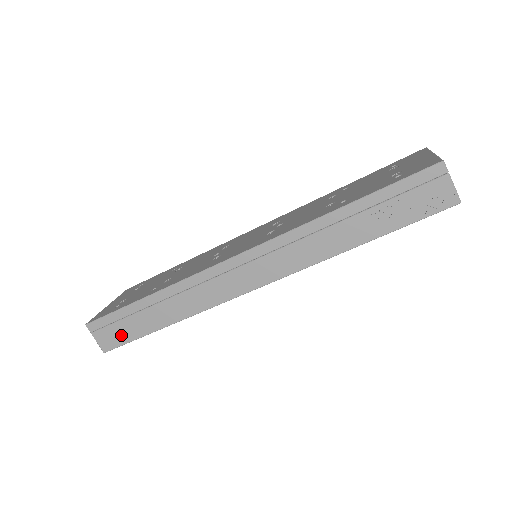
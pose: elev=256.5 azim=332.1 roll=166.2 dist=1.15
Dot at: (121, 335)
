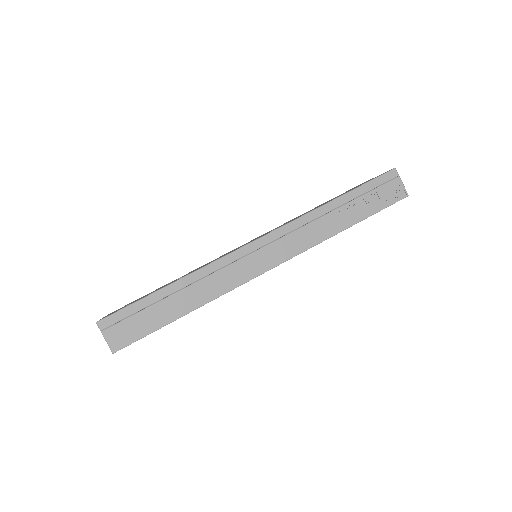
Dot at: (136, 329)
